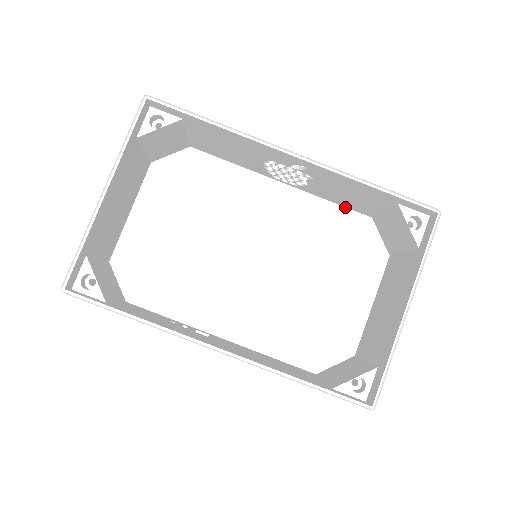
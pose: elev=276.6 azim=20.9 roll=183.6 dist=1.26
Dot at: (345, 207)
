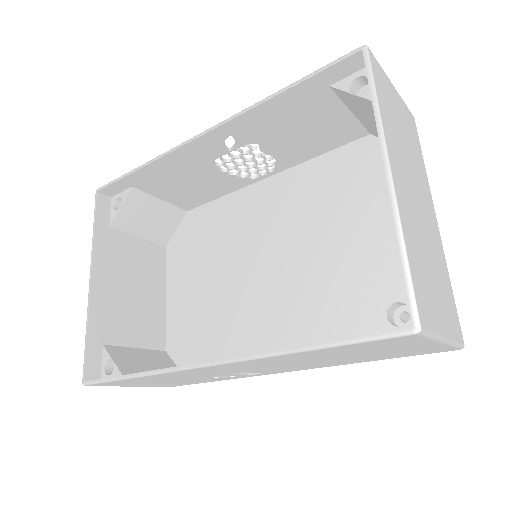
Dot at: (336, 148)
